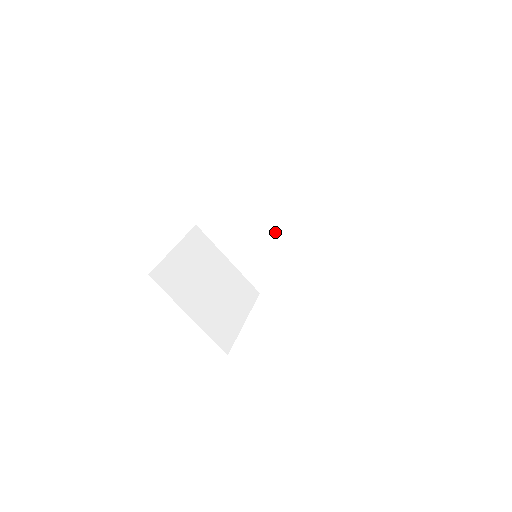
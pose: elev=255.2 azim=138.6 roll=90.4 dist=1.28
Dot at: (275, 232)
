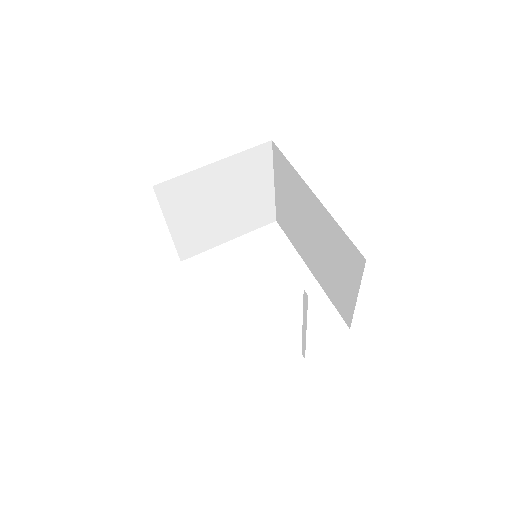
Dot at: (311, 239)
